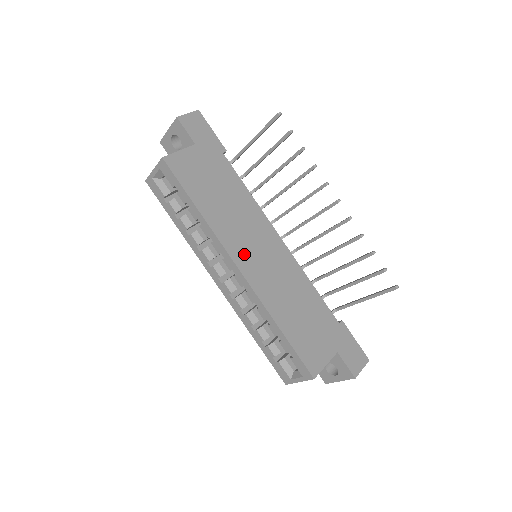
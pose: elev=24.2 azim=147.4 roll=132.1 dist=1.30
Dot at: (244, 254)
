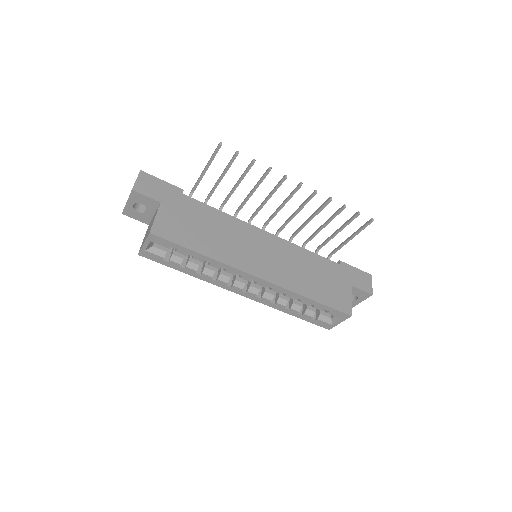
Dot at: (253, 263)
